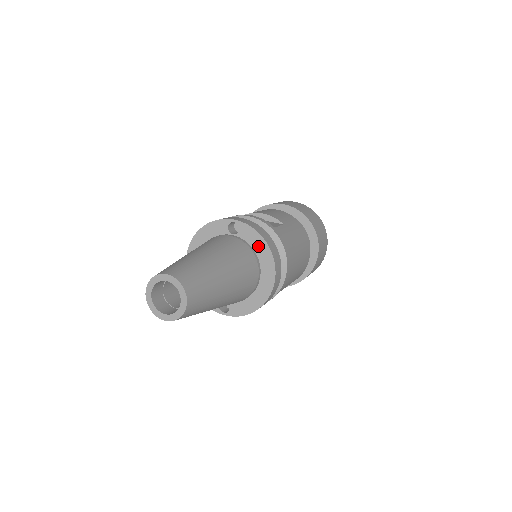
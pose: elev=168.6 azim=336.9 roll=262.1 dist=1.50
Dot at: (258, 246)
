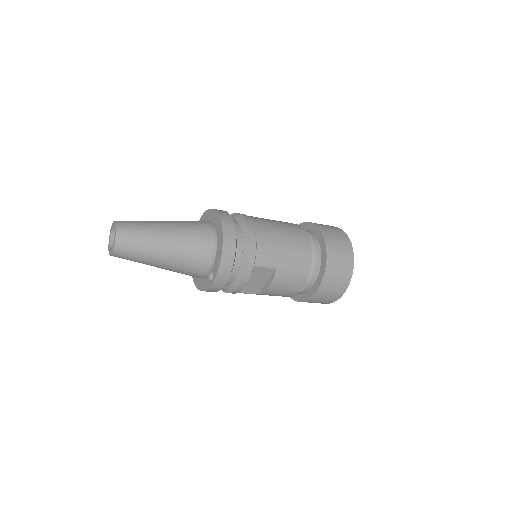
Dot at: (210, 216)
